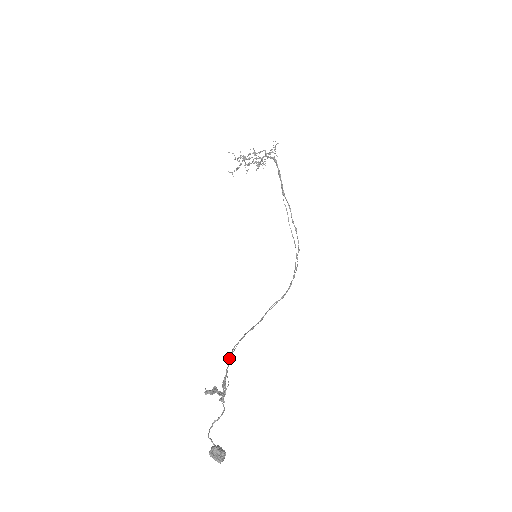
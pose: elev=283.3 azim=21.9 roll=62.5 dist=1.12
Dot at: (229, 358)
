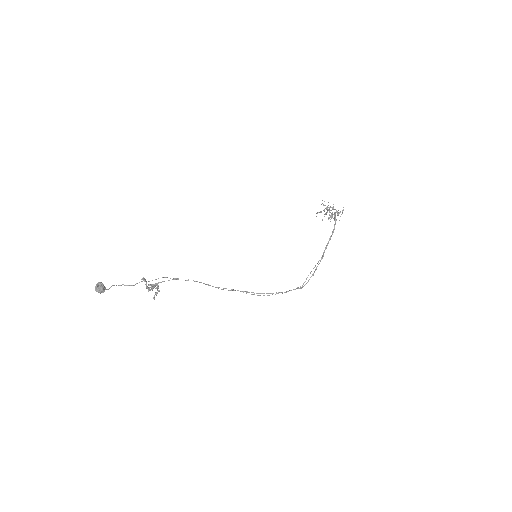
Dot at: (173, 279)
